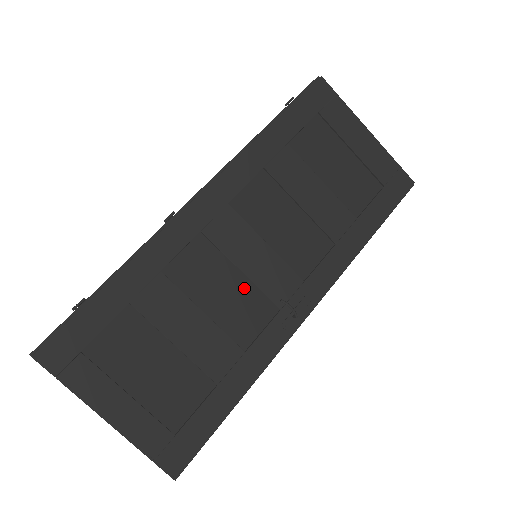
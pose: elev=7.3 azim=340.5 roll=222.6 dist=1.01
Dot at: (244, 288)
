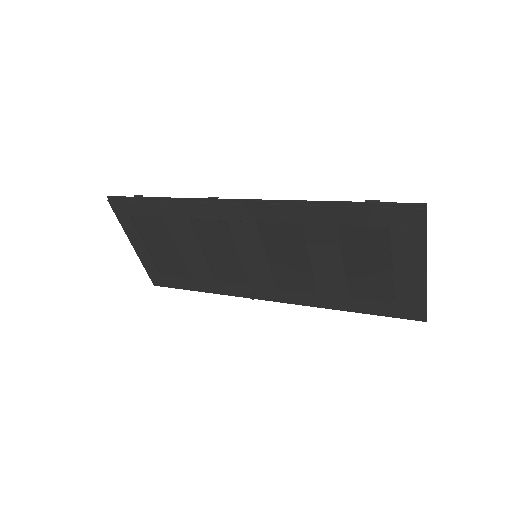
Dot at: (236, 261)
